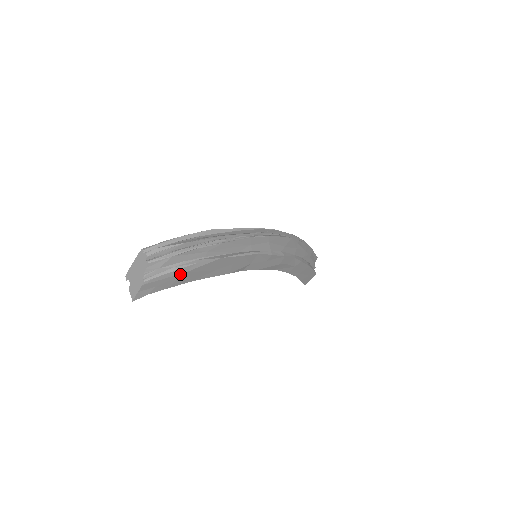
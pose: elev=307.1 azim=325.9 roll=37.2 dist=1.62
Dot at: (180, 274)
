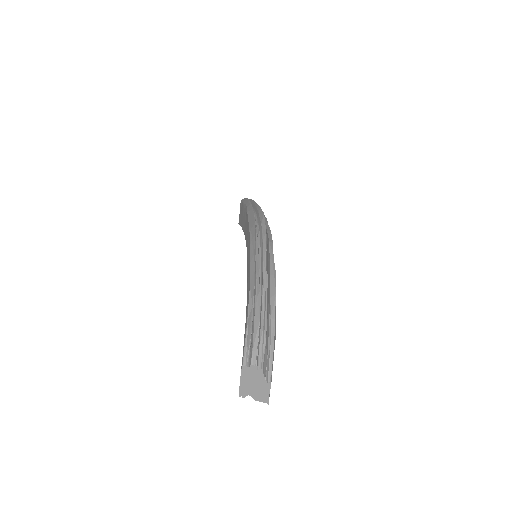
Dot at: (274, 343)
